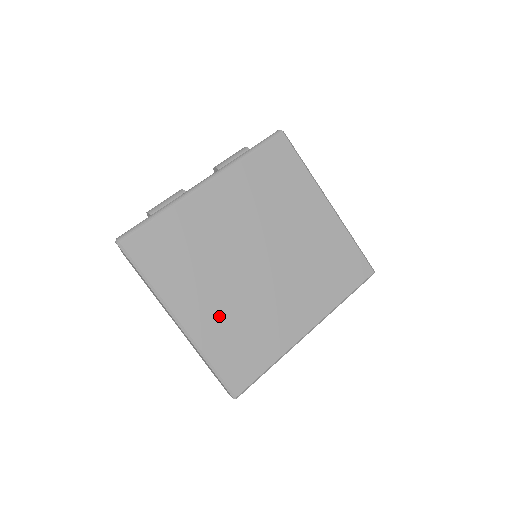
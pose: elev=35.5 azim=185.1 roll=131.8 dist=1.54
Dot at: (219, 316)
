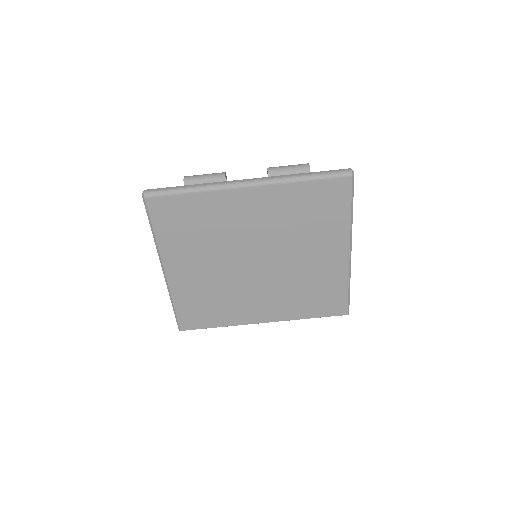
Dot at: (197, 282)
